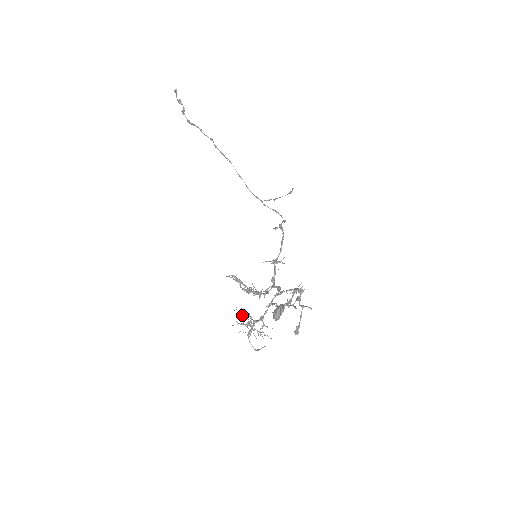
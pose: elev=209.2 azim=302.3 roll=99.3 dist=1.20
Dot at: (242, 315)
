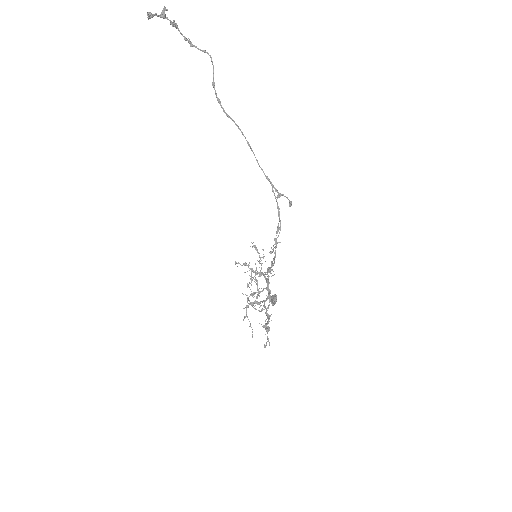
Dot at: occluded
